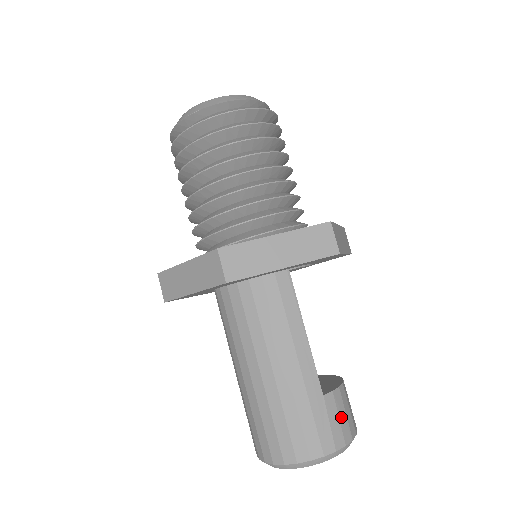
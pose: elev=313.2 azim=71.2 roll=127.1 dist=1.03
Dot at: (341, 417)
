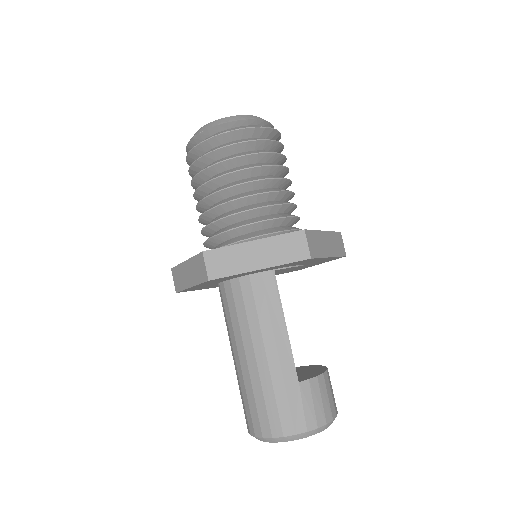
Dot at: (316, 403)
